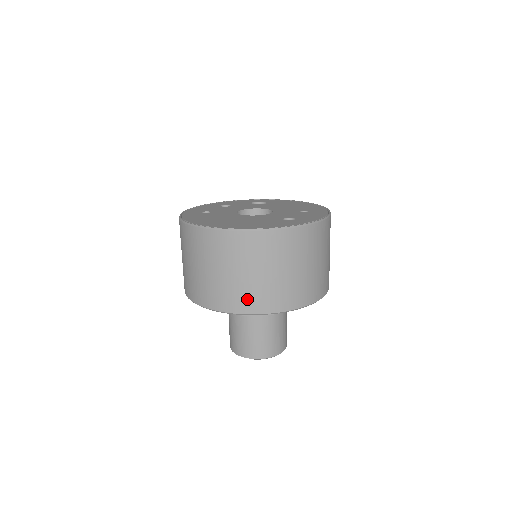
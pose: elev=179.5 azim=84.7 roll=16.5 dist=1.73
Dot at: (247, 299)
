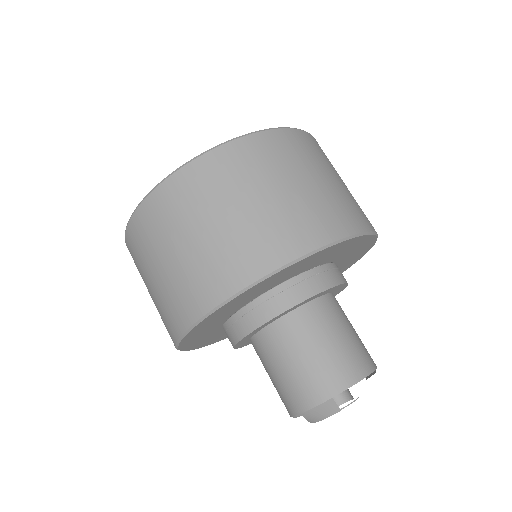
Dot at: (341, 213)
